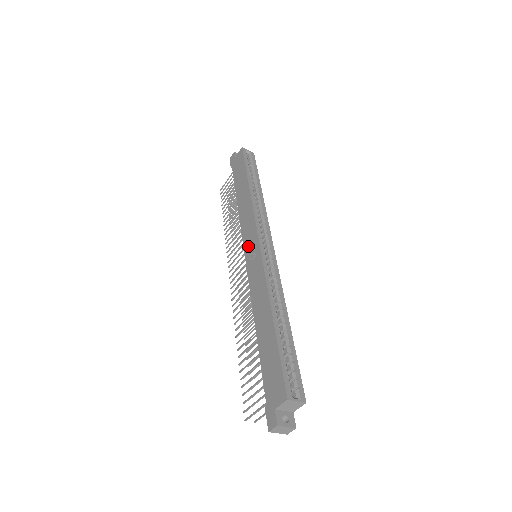
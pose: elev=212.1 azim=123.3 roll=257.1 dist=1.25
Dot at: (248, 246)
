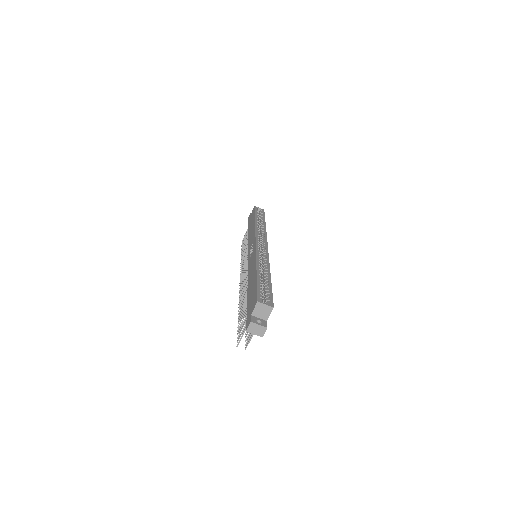
Dot at: (250, 250)
